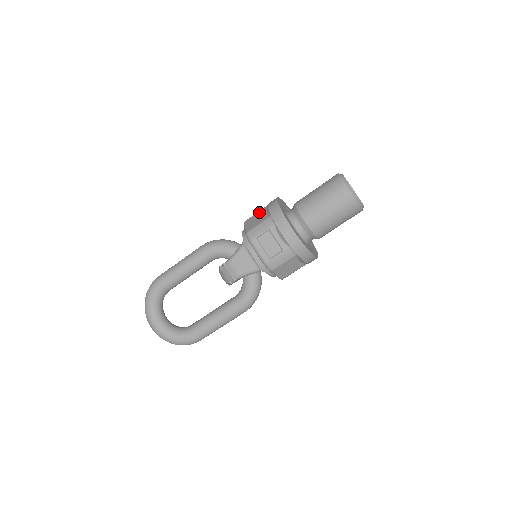
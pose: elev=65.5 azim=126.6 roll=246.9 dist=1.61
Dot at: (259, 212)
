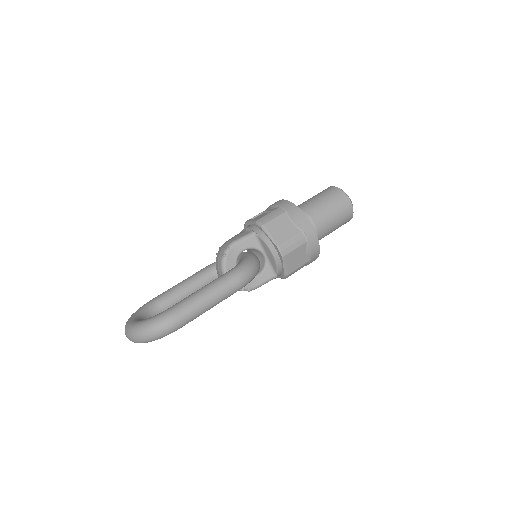
Dot at: occluded
